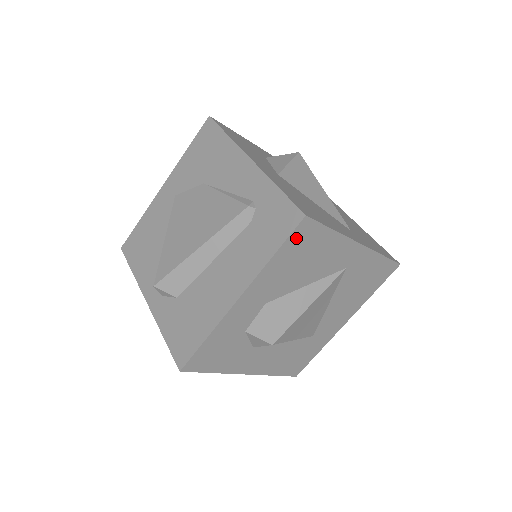
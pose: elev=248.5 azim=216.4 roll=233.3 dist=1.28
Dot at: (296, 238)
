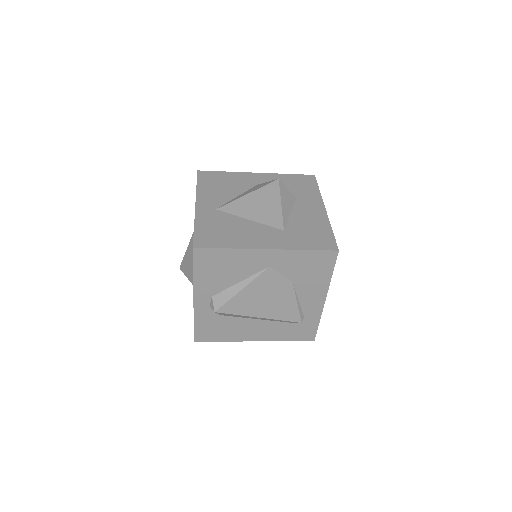
Dot at: occluded
